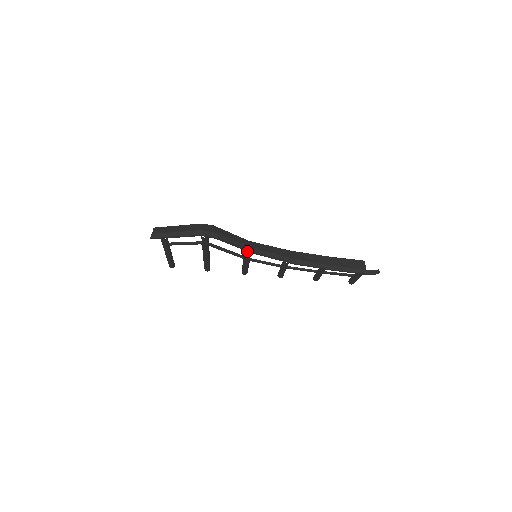
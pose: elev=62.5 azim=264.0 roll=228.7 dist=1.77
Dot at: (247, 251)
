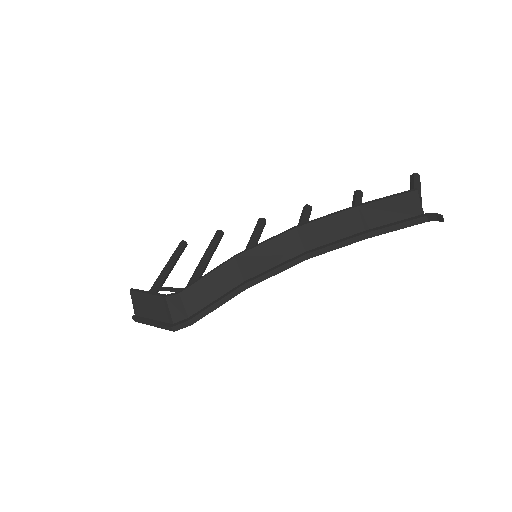
Dot at: (237, 292)
